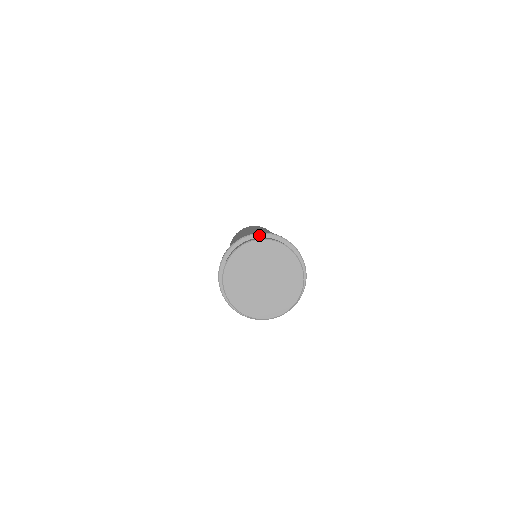
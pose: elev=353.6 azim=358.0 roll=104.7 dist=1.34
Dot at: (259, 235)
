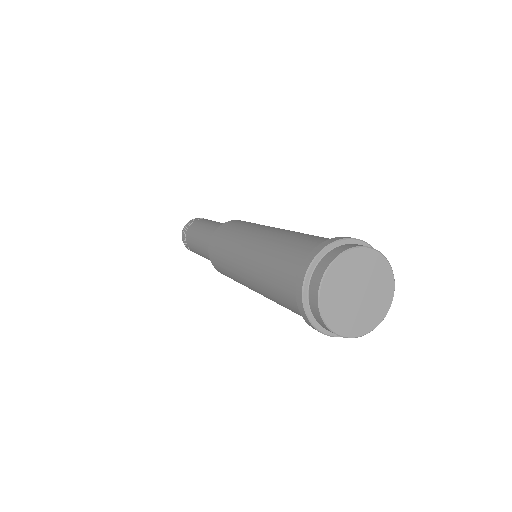
Dot at: (324, 252)
